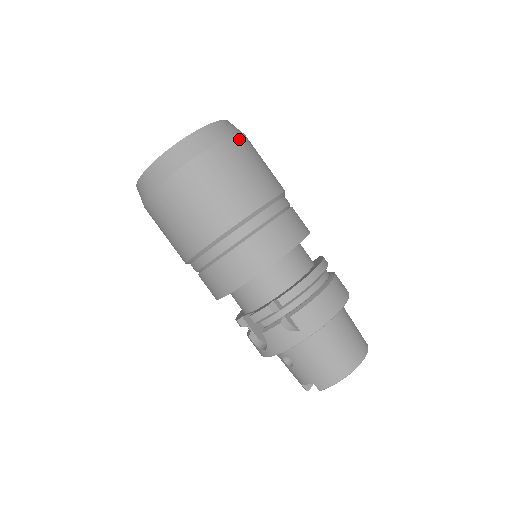
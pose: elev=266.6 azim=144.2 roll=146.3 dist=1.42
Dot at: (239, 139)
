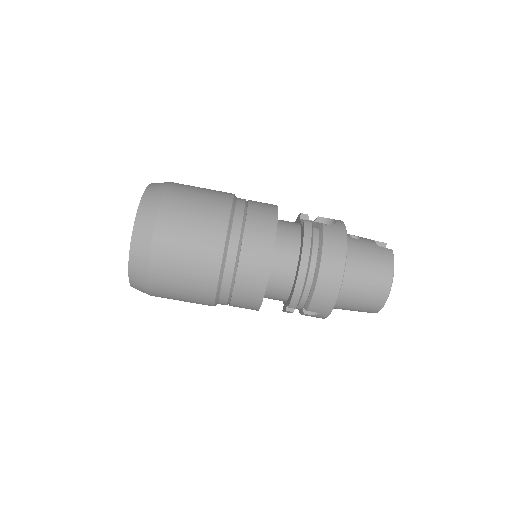
Dot at: (158, 233)
